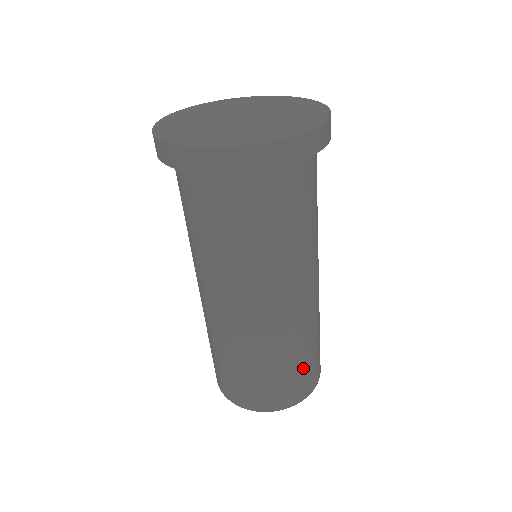
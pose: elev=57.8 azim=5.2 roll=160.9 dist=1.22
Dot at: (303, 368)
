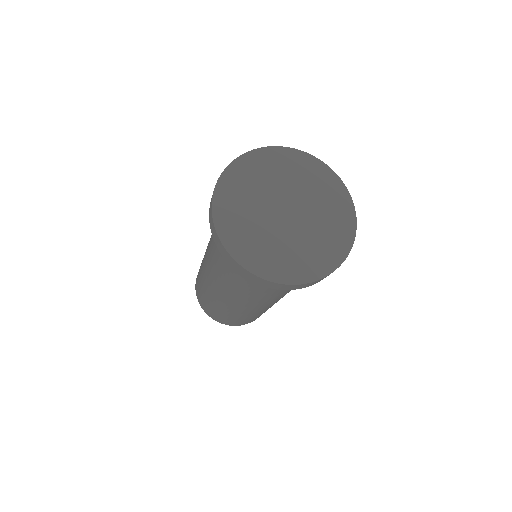
Dot at: occluded
